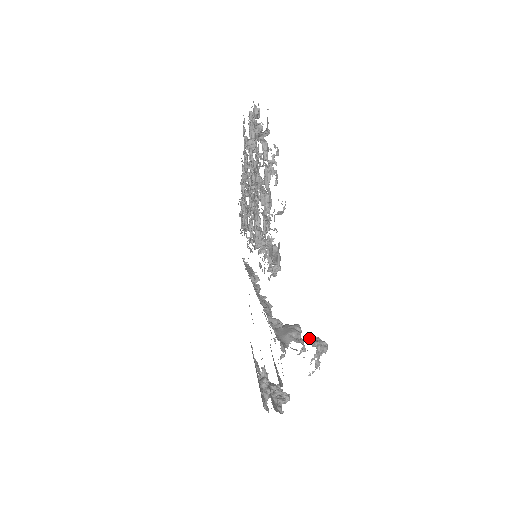
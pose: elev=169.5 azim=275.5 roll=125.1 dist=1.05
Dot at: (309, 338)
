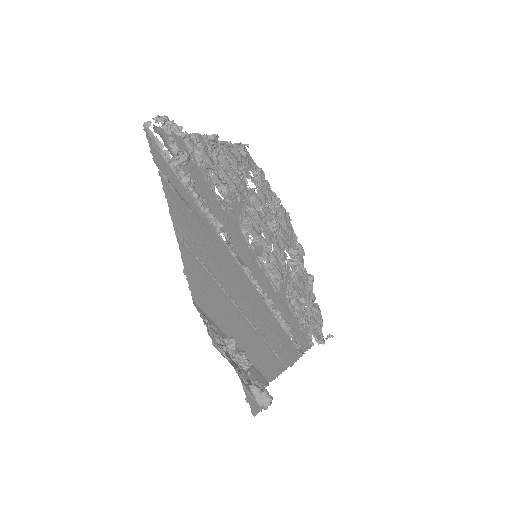
Dot at: occluded
